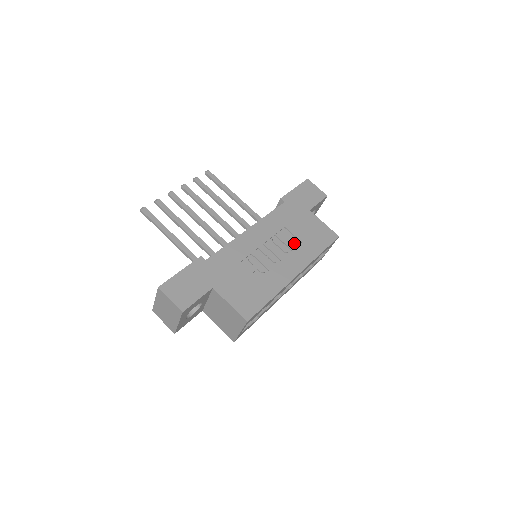
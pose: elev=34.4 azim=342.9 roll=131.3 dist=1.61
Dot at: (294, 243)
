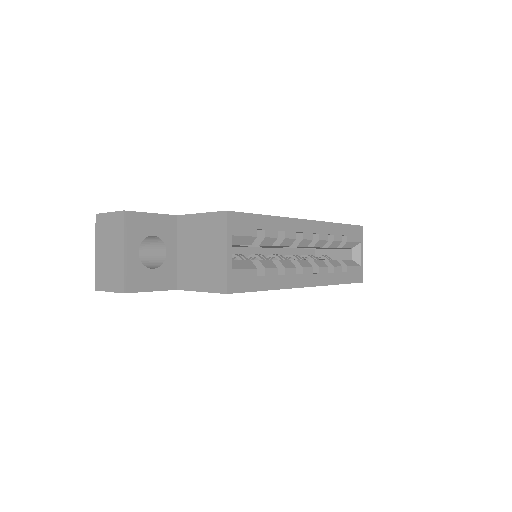
Dot at: occluded
